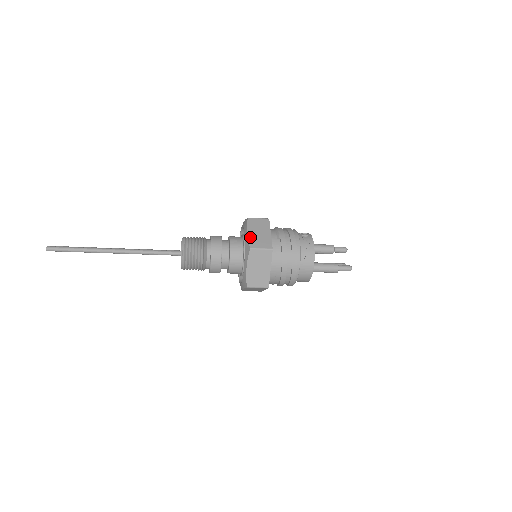
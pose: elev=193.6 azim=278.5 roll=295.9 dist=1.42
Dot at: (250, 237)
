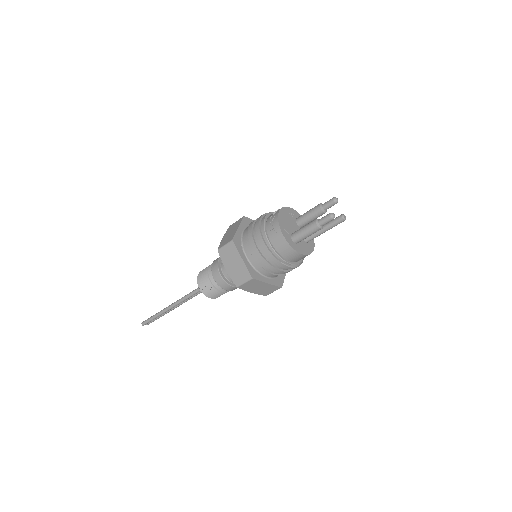
Dot at: (222, 241)
